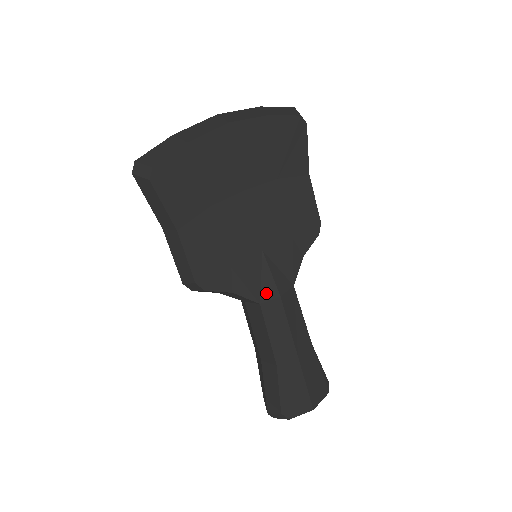
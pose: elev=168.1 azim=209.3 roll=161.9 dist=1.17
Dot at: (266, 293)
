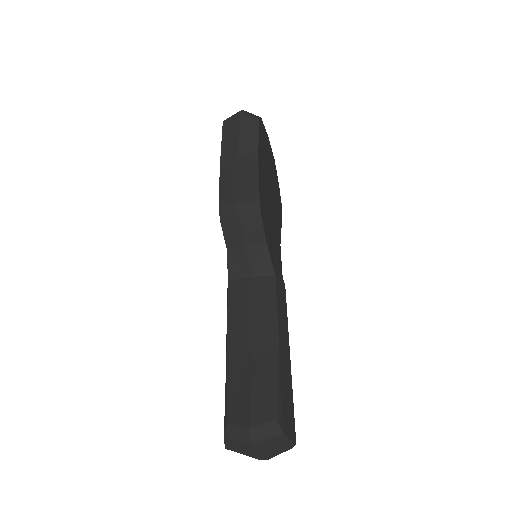
Dot at: (278, 273)
